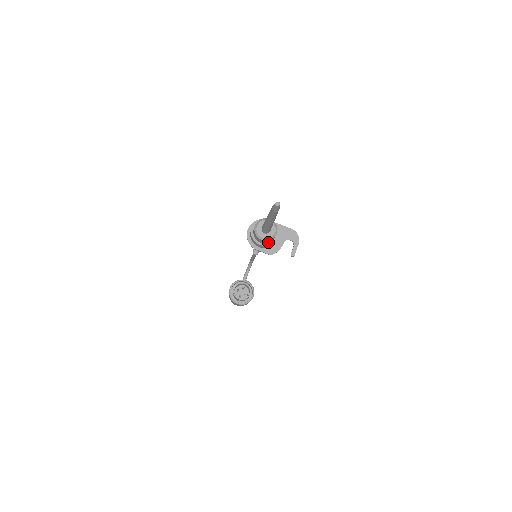
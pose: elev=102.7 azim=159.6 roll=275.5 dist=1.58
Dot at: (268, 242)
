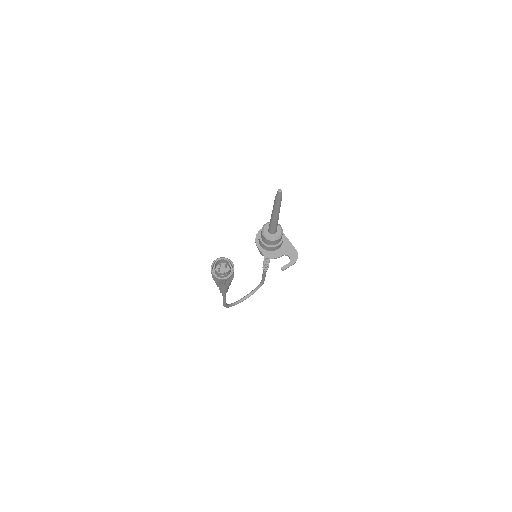
Dot at: (269, 243)
